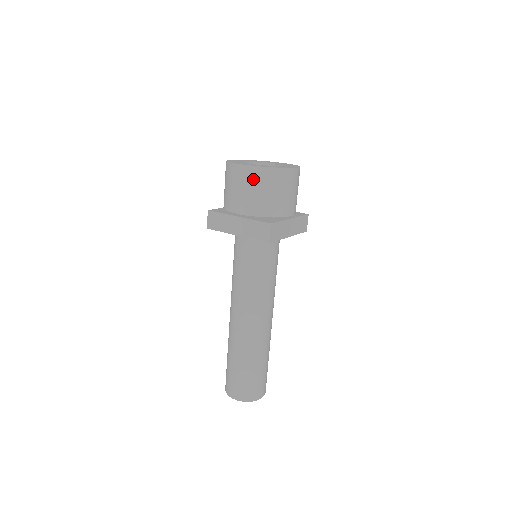
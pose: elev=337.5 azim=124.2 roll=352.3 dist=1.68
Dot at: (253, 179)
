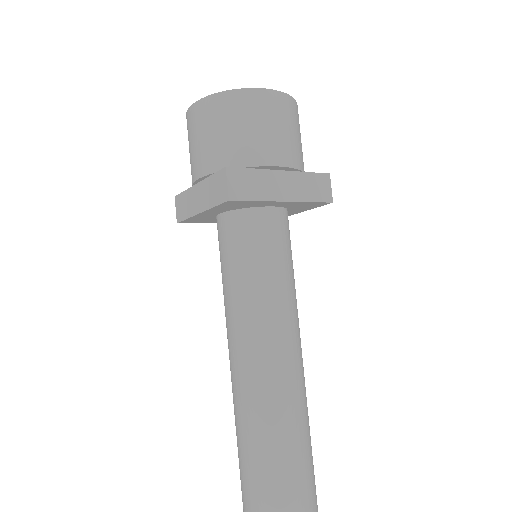
Dot at: (204, 117)
